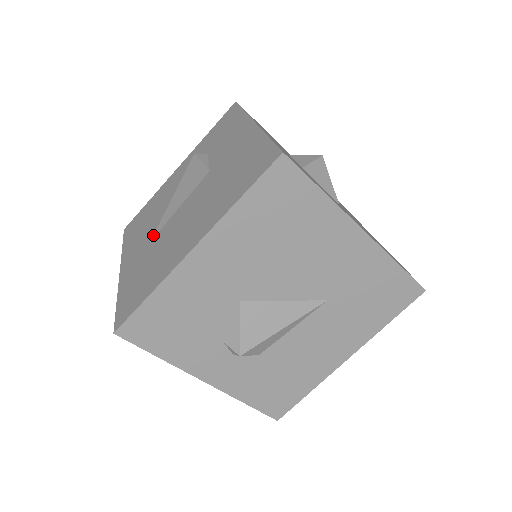
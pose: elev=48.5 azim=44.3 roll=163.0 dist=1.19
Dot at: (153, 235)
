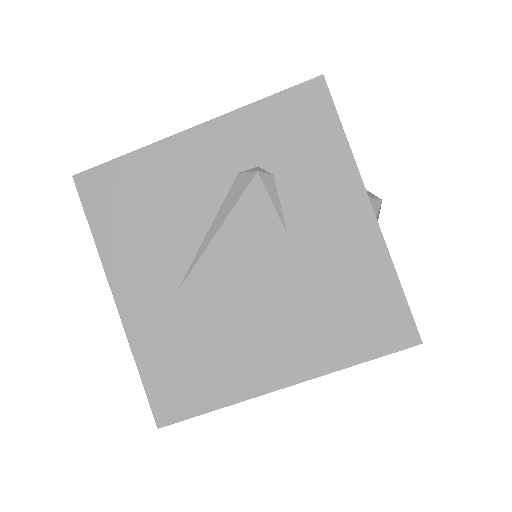
Dot at: (183, 283)
